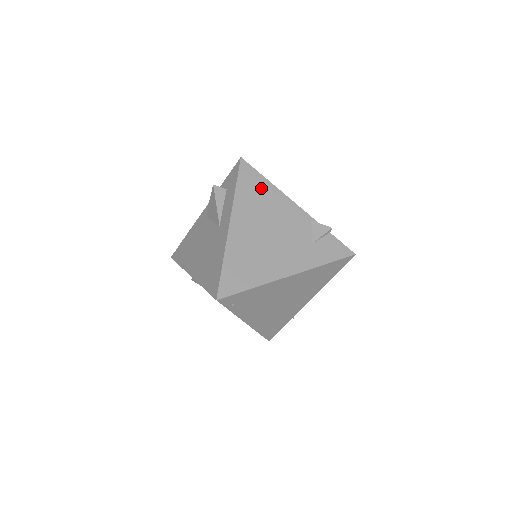
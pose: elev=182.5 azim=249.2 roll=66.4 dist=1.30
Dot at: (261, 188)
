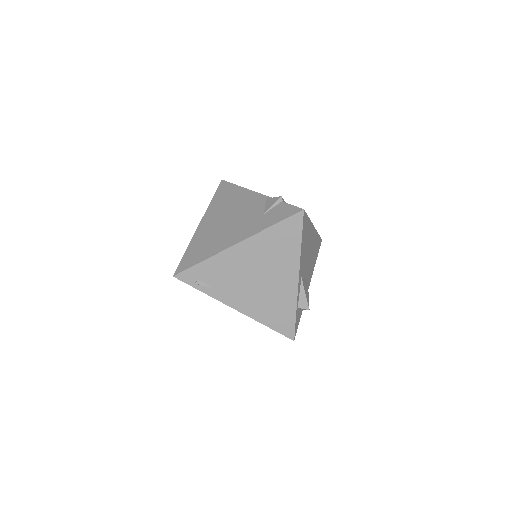
Dot at: (231, 193)
